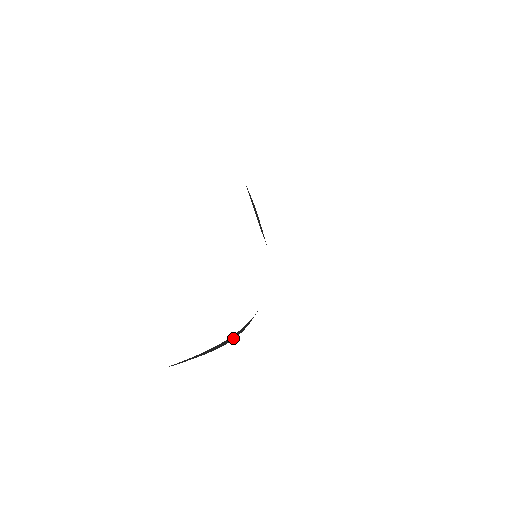
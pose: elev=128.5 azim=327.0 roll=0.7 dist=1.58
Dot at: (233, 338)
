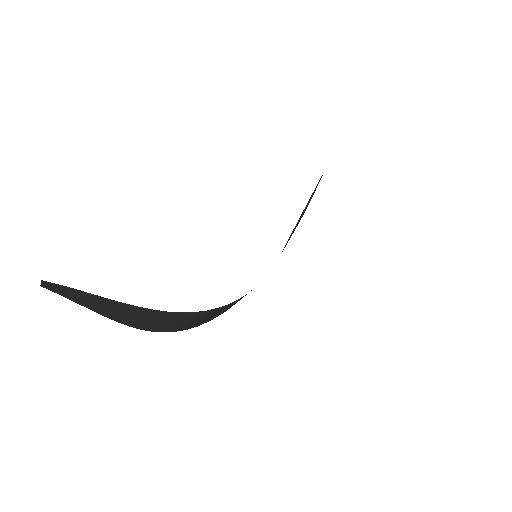
Dot at: (137, 323)
